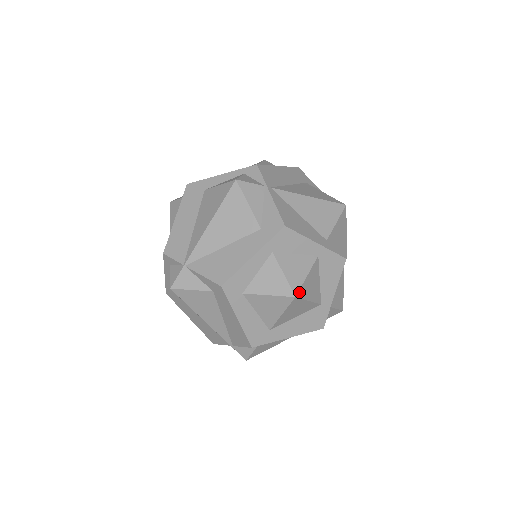
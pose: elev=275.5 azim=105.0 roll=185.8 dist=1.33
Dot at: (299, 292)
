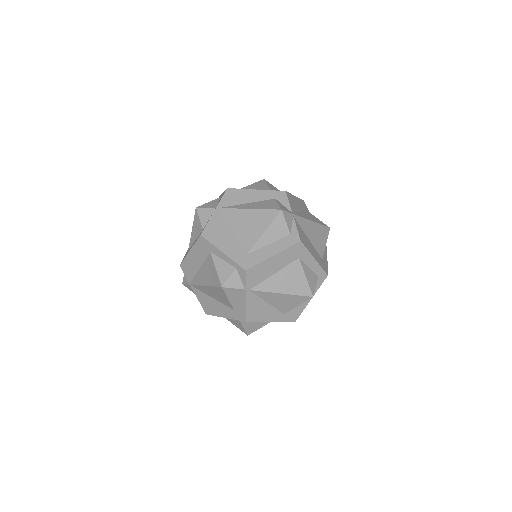
Dot at: occluded
